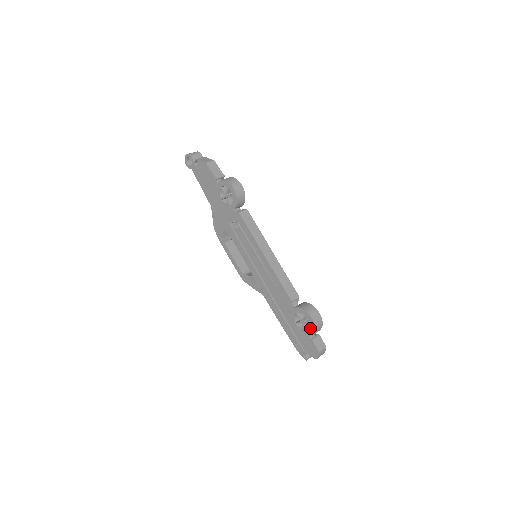
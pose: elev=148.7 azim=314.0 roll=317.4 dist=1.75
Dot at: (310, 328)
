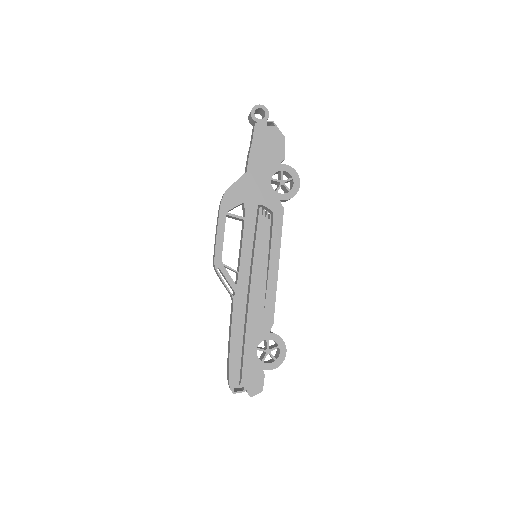
Dot at: (274, 361)
